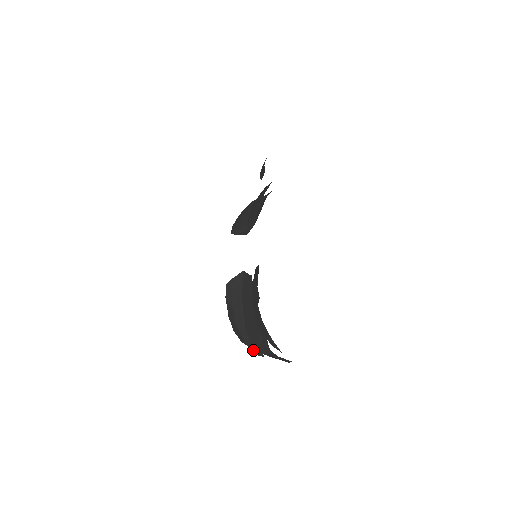
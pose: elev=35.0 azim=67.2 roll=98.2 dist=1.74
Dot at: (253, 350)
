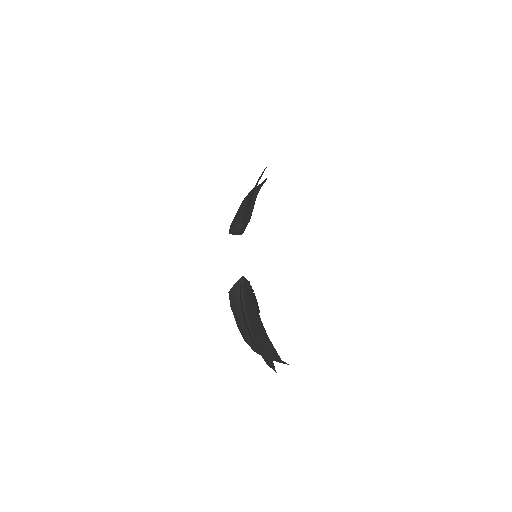
Dot at: occluded
